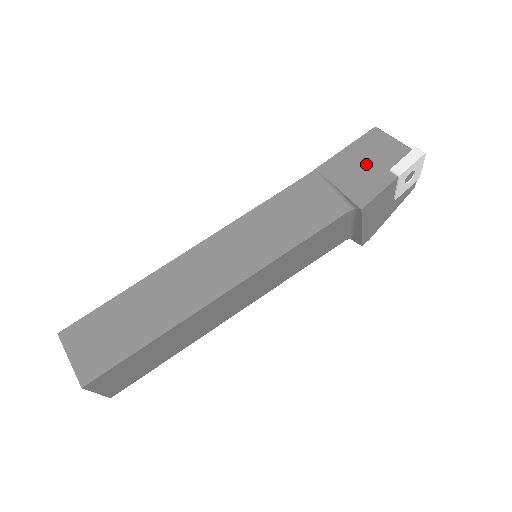
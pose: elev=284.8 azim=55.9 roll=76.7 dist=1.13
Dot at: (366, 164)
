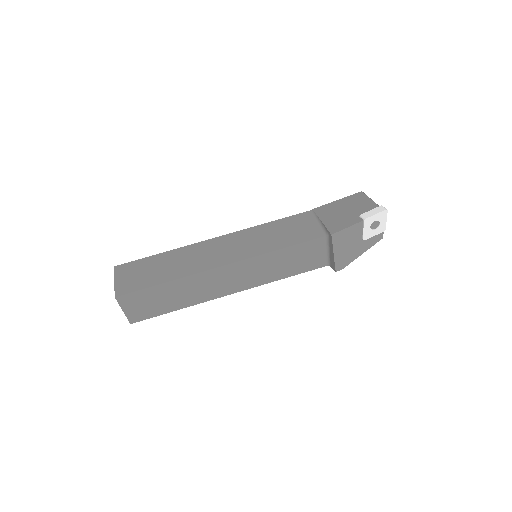
Dot at: (346, 211)
